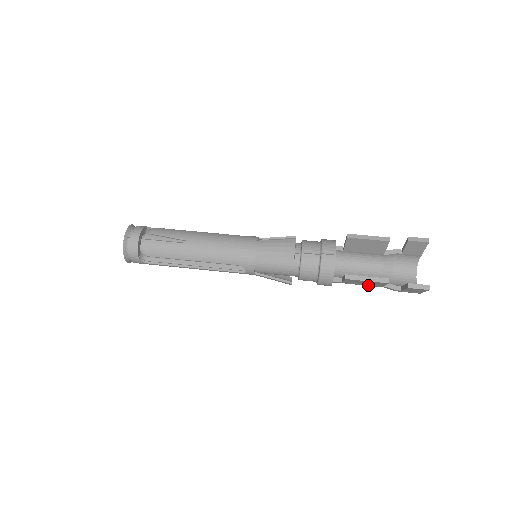
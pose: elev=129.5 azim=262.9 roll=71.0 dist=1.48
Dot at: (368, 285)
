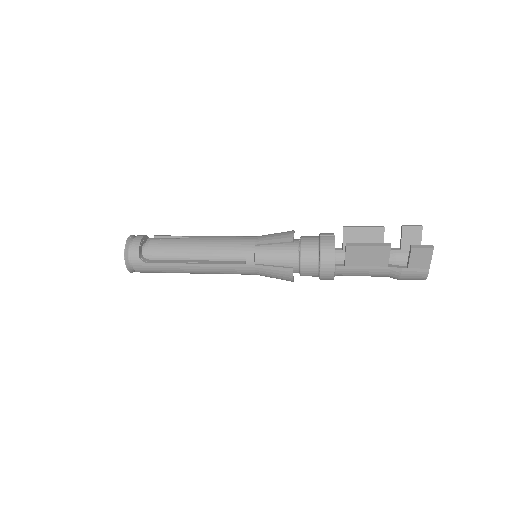
Dot at: (372, 268)
